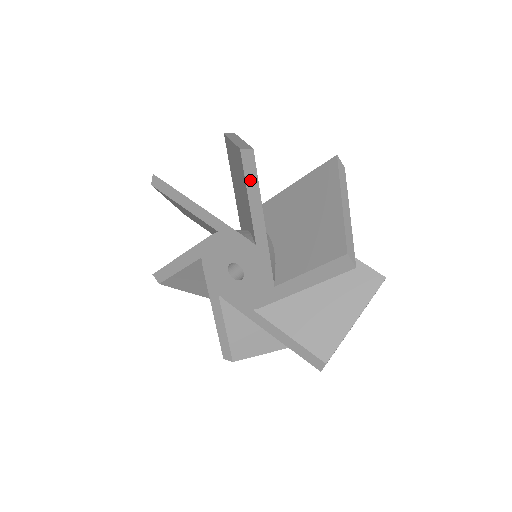
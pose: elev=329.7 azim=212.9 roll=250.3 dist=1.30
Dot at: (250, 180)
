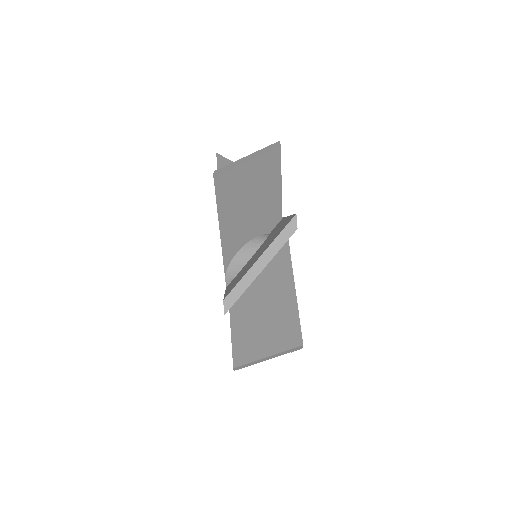
Dot at: occluded
